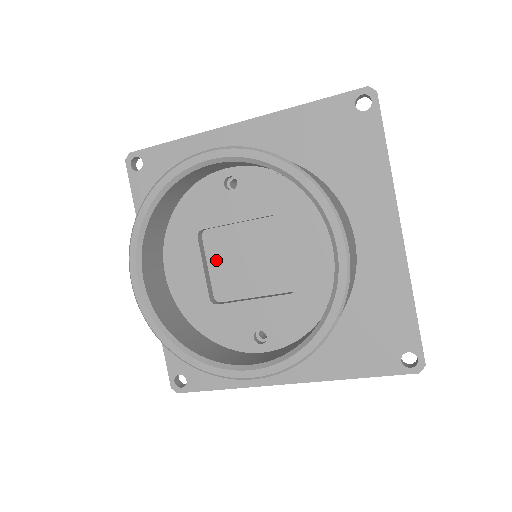
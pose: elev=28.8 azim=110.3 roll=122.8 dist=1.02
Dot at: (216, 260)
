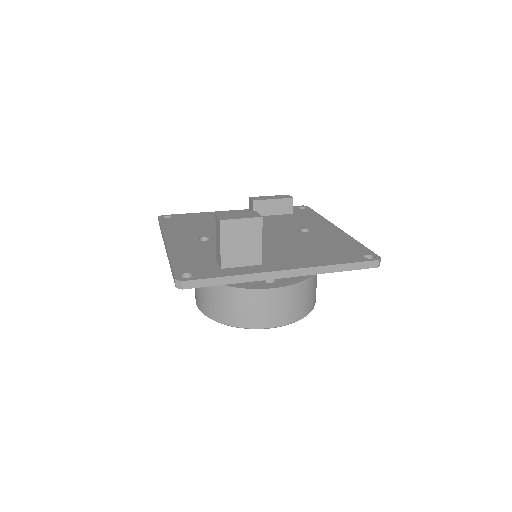
Dot at: occluded
